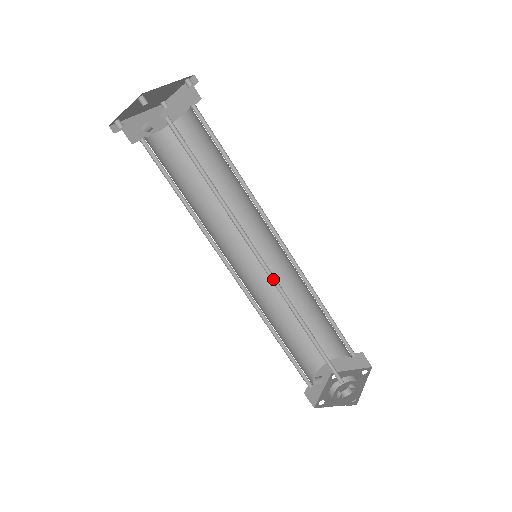
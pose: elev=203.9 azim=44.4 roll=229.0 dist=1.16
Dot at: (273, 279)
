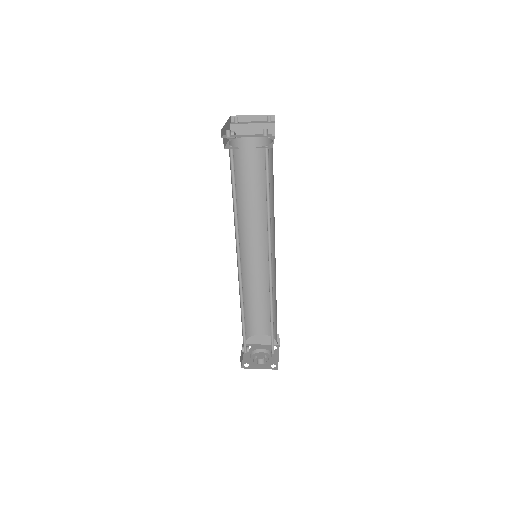
Dot at: (269, 278)
